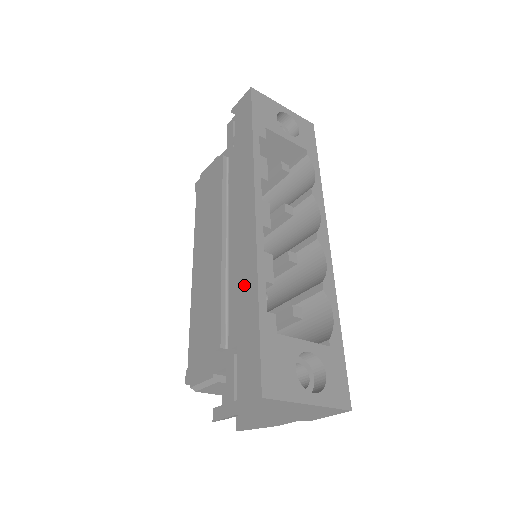
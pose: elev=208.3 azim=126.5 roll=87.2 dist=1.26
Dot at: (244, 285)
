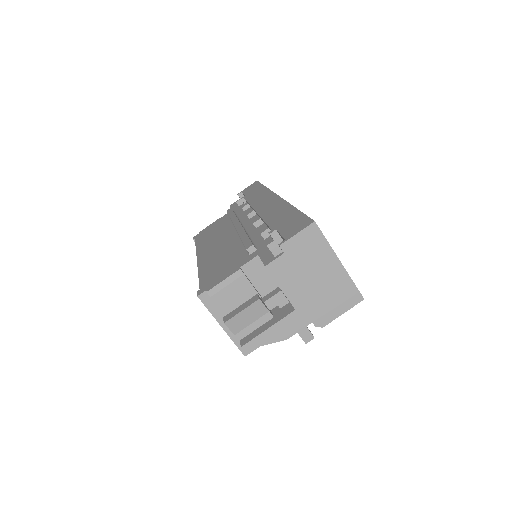
Dot at: (276, 213)
